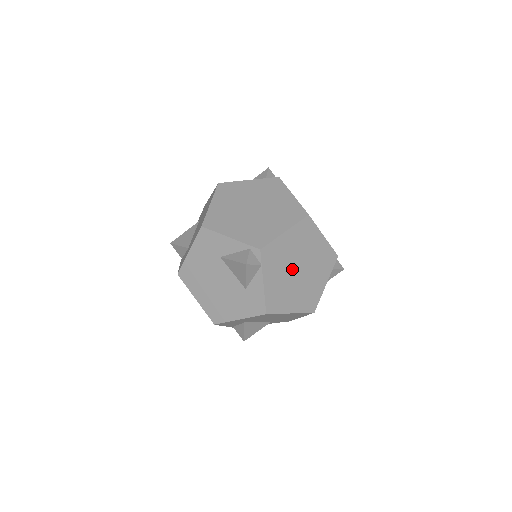
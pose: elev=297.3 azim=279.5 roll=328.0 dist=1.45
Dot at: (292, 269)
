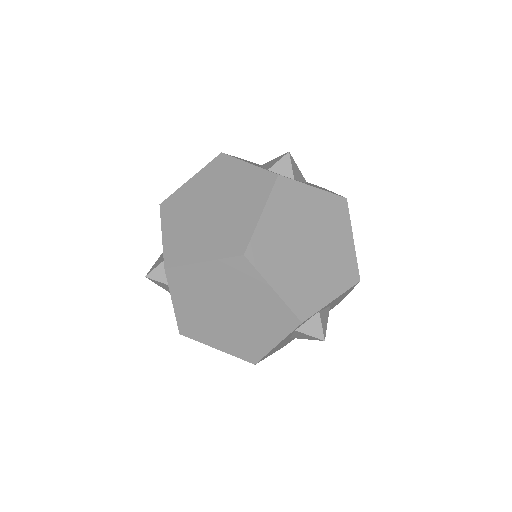
Dot at: (216, 306)
